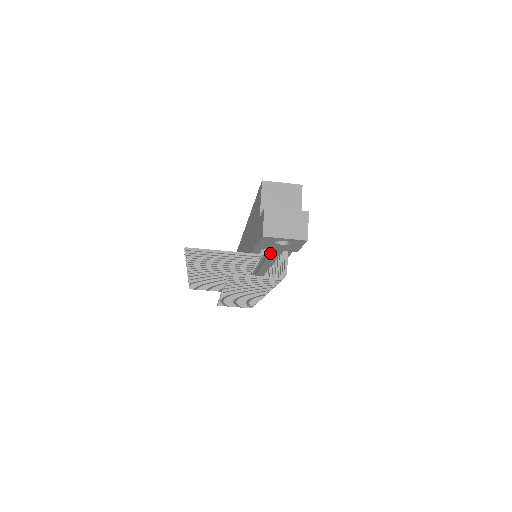
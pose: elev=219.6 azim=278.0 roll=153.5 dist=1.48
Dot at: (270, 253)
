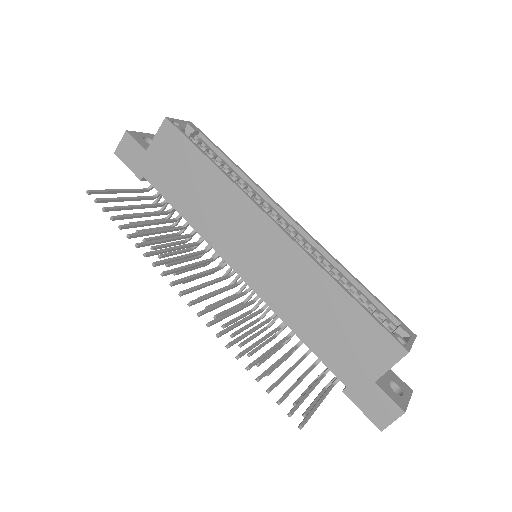
Dot at: occluded
